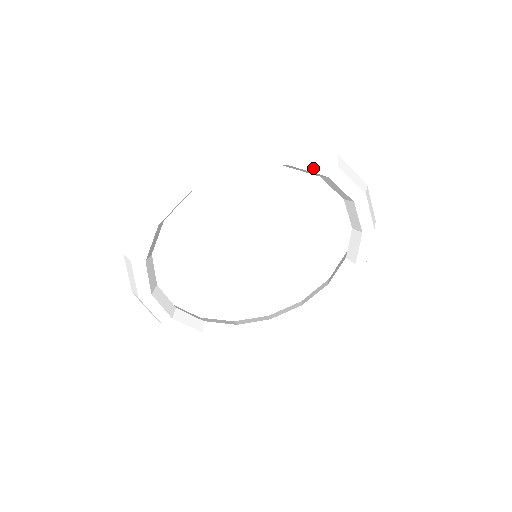
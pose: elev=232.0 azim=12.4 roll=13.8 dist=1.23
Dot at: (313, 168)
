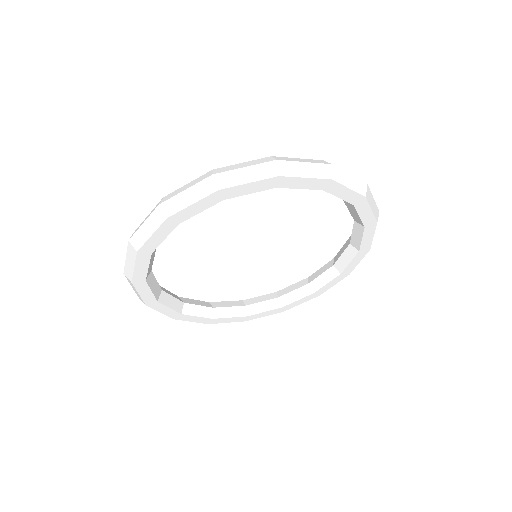
Dot at: (365, 240)
